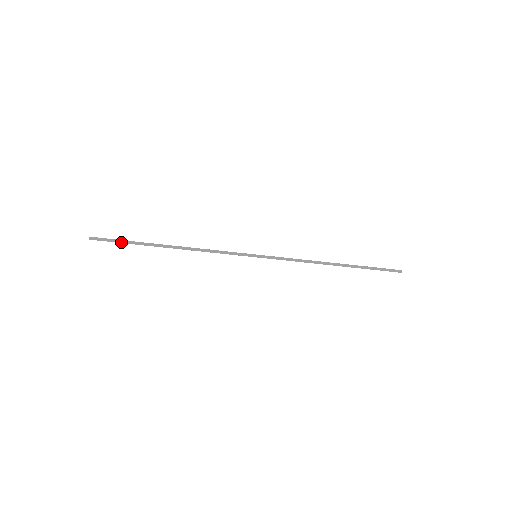
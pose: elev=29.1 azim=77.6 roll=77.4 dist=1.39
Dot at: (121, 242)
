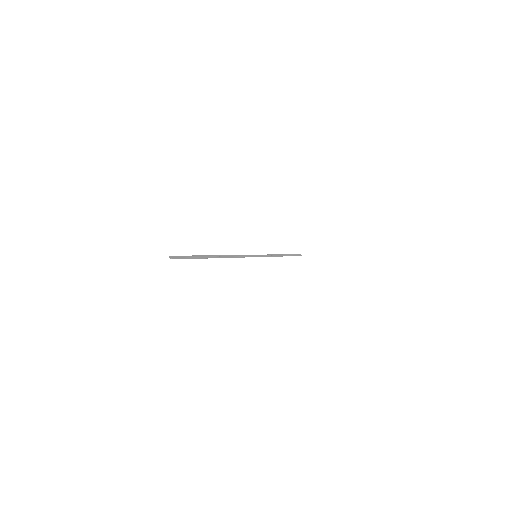
Dot at: (192, 258)
